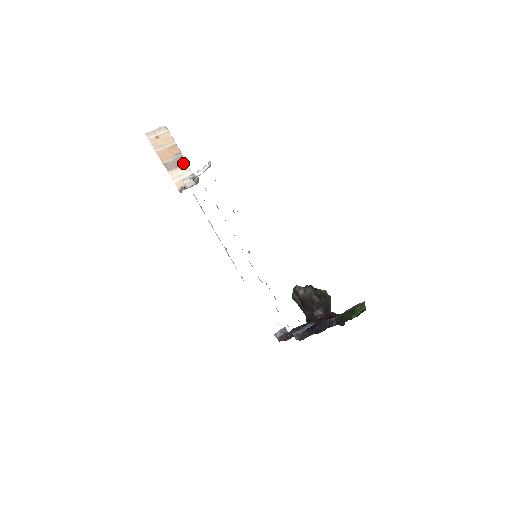
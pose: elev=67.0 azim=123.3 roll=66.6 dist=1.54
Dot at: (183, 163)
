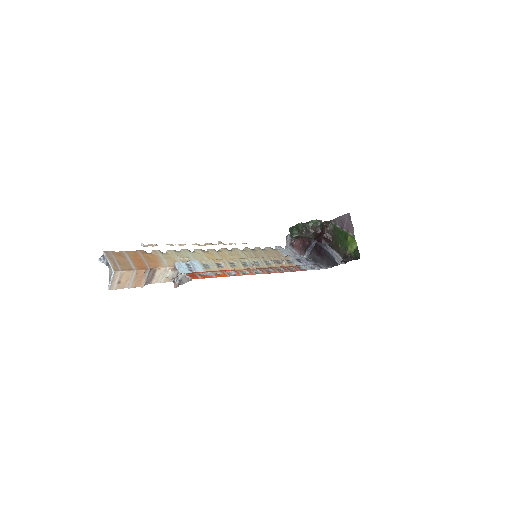
Dot at: (155, 271)
